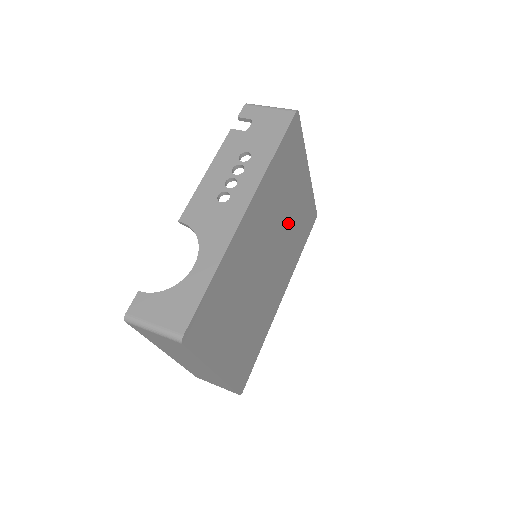
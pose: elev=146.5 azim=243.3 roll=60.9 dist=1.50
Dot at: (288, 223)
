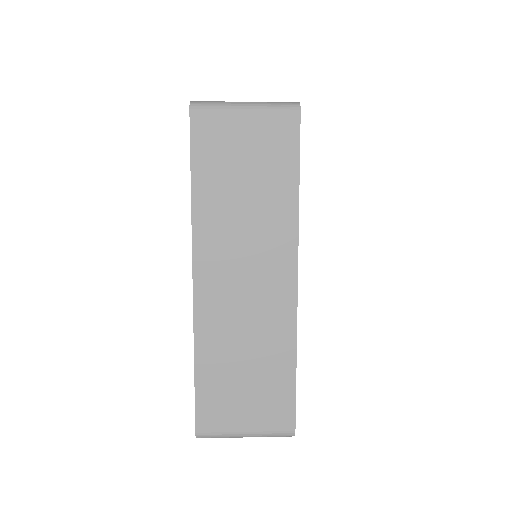
Dot at: occluded
